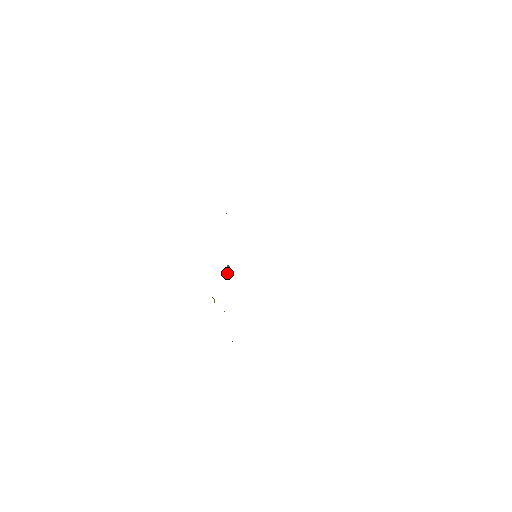
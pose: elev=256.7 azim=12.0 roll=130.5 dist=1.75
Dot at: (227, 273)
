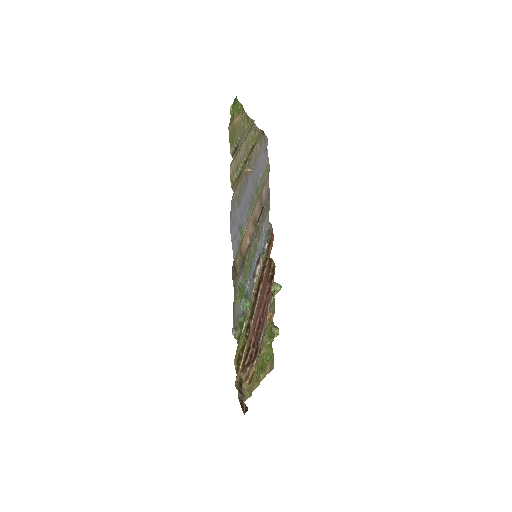
Dot at: (273, 292)
